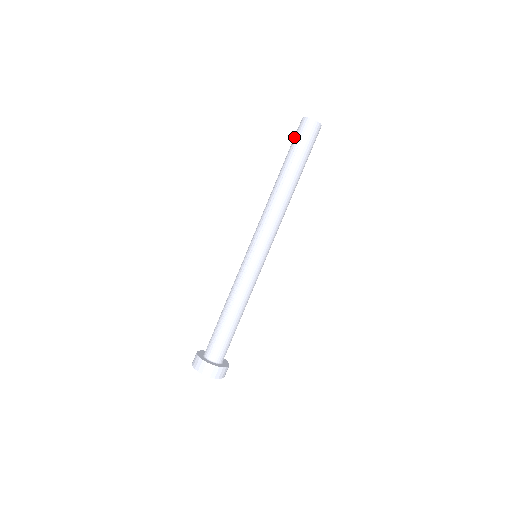
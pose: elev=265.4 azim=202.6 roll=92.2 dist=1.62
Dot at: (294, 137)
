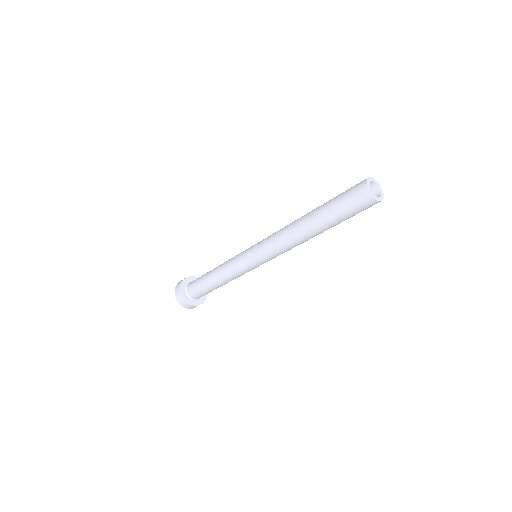
Dot at: (345, 193)
